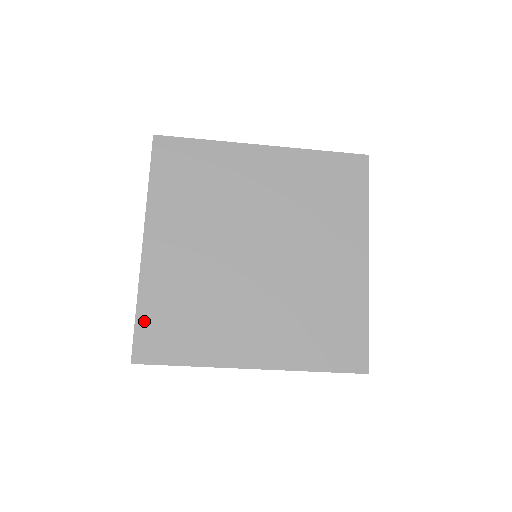
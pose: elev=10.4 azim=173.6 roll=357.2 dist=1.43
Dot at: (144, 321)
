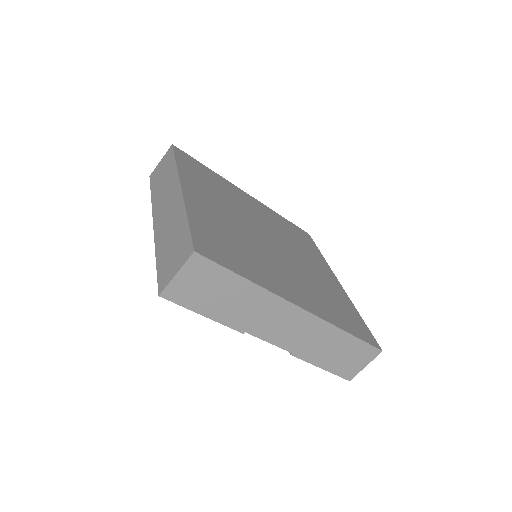
Dot at: (197, 229)
